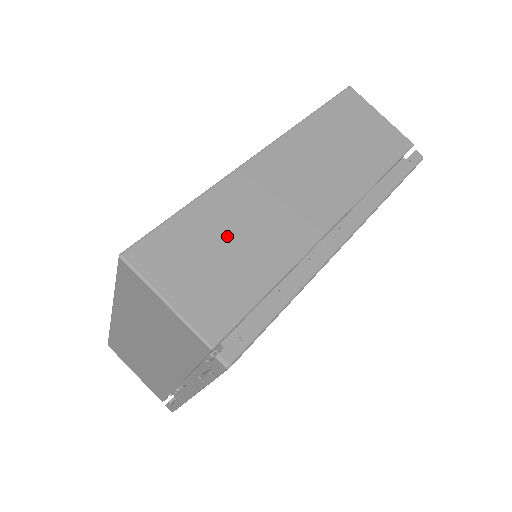
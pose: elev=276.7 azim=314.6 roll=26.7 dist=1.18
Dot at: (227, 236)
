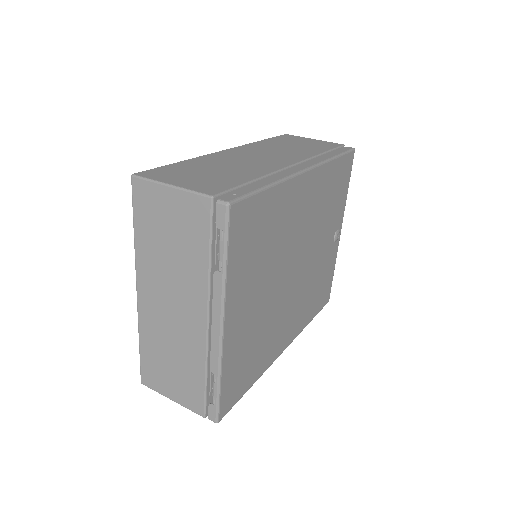
Dot at: (211, 168)
